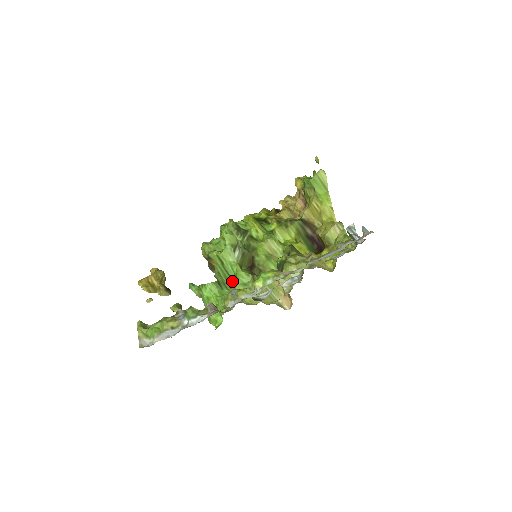
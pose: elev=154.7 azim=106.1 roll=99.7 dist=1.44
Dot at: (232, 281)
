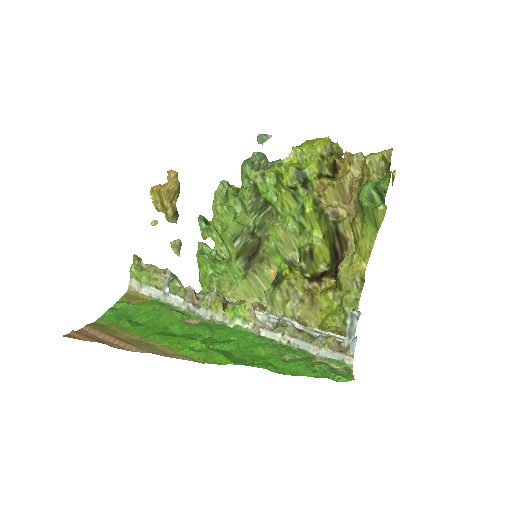
Dot at: occluded
